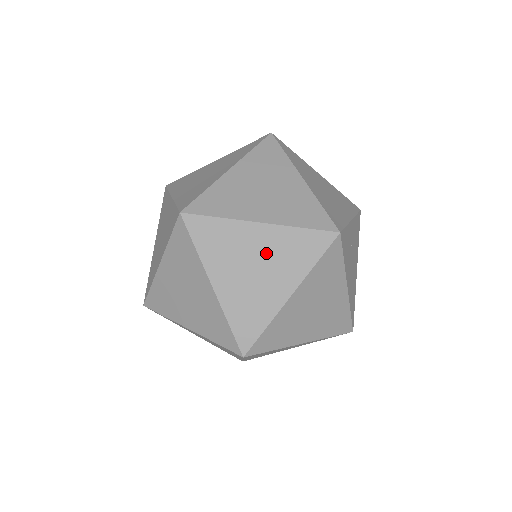
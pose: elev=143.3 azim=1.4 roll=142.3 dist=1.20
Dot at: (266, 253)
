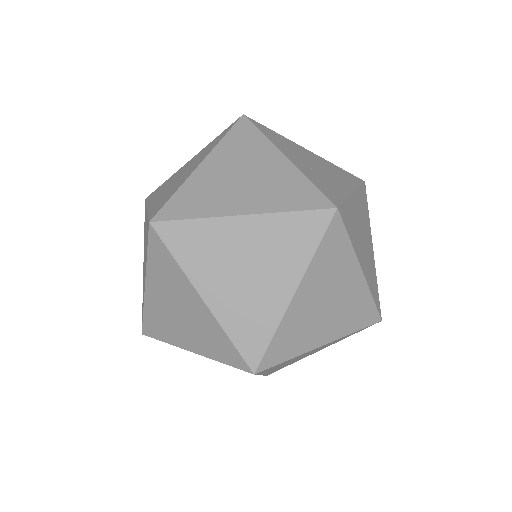
Dot at: (321, 291)
